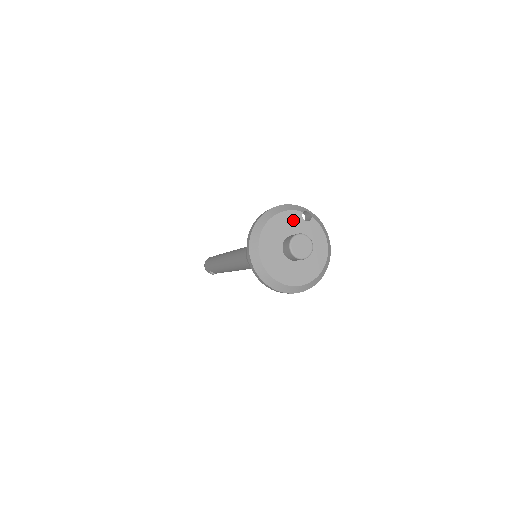
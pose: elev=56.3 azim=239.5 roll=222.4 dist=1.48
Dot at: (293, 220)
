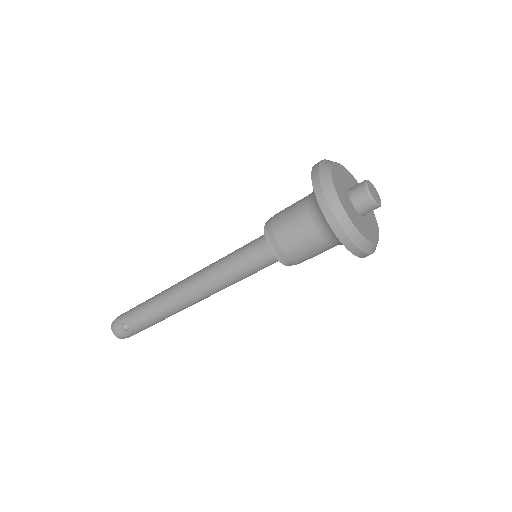
Dot at: occluded
